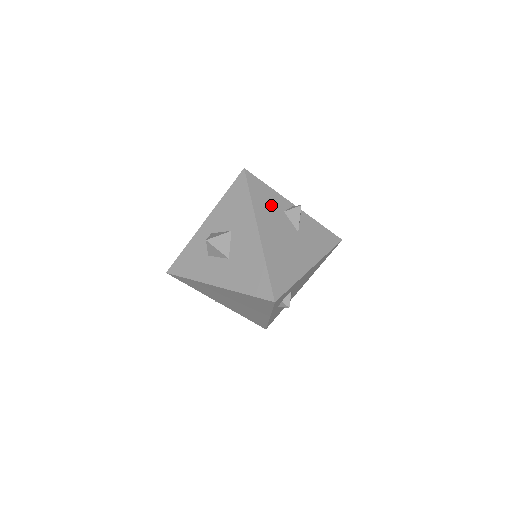
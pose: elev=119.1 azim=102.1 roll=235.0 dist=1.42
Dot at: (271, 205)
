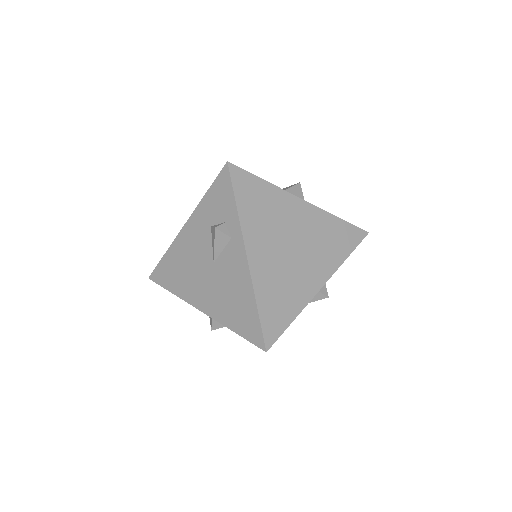
Dot at: occluded
